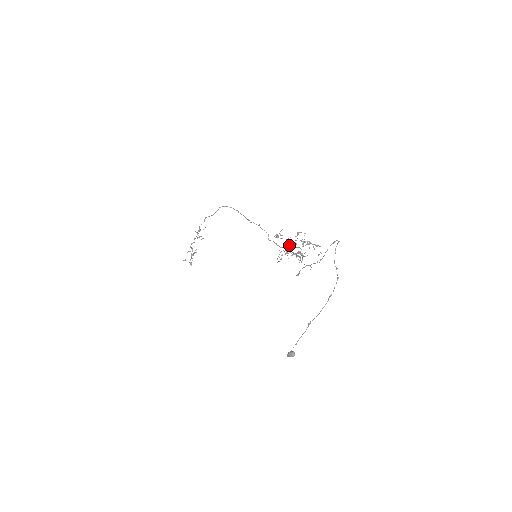
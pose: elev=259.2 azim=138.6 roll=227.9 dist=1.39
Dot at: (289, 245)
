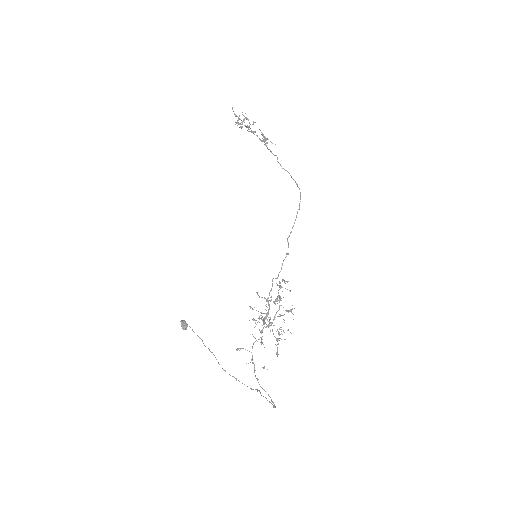
Dot at: occluded
